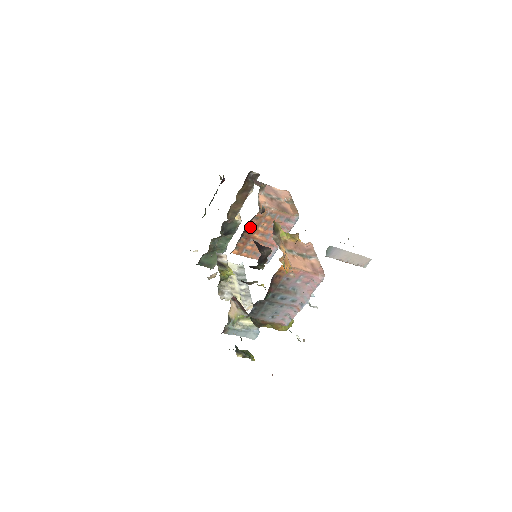
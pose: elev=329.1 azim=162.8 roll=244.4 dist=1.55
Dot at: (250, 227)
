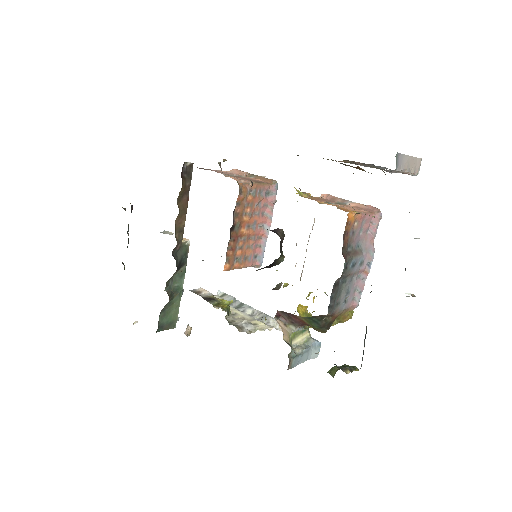
Dot at: (235, 221)
